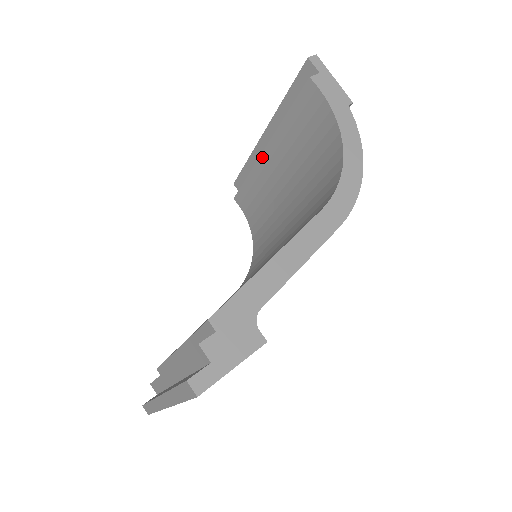
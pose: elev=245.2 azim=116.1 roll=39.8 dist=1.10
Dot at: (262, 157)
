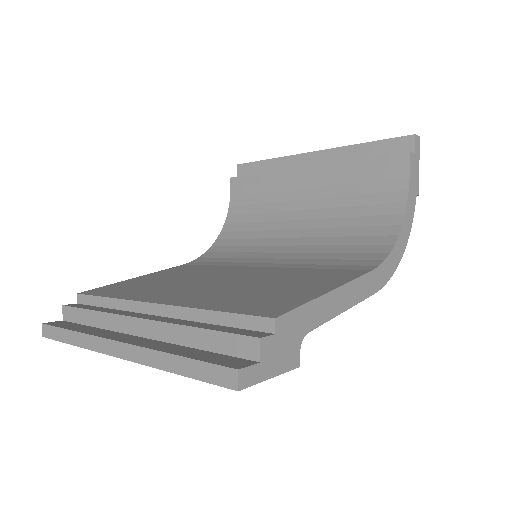
Dot at: (299, 170)
